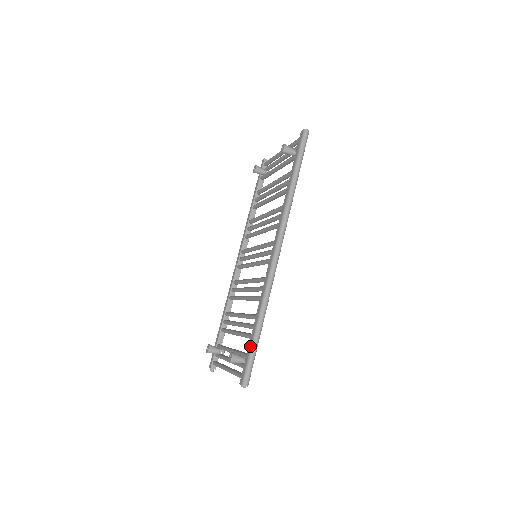
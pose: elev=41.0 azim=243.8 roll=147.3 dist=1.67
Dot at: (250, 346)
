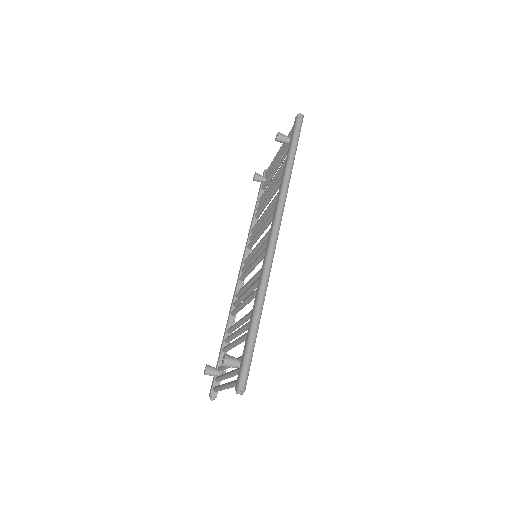
Dot at: (246, 342)
